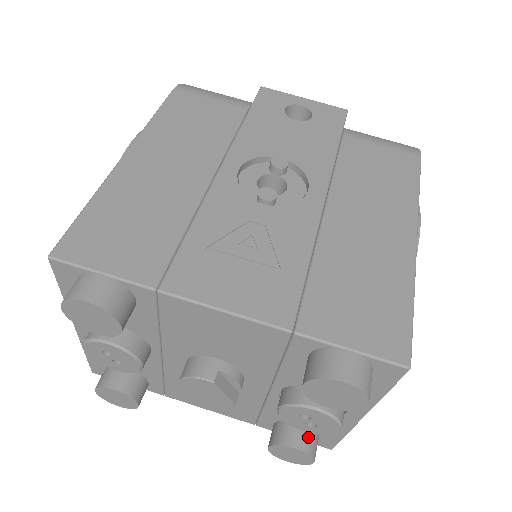
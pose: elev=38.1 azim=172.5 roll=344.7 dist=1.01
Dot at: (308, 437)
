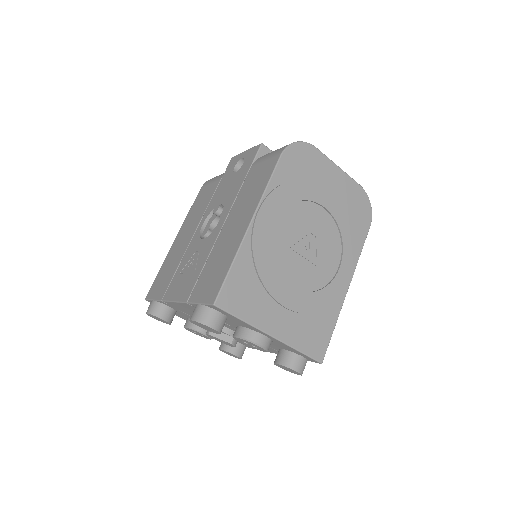
Dot at: (285, 356)
